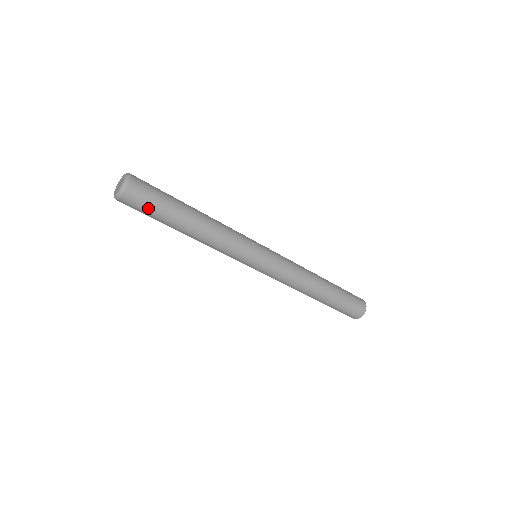
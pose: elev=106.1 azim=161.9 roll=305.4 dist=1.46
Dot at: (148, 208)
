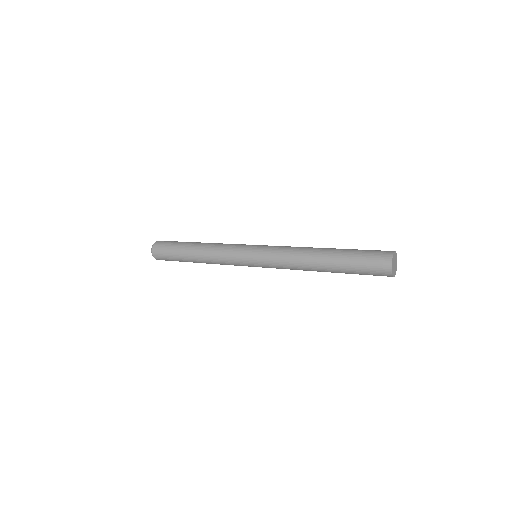
Dot at: (167, 252)
